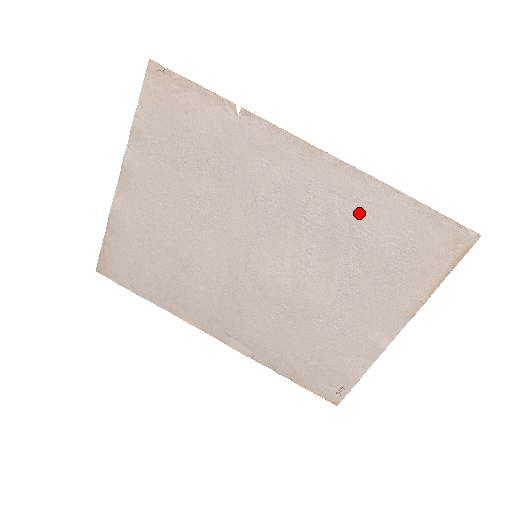
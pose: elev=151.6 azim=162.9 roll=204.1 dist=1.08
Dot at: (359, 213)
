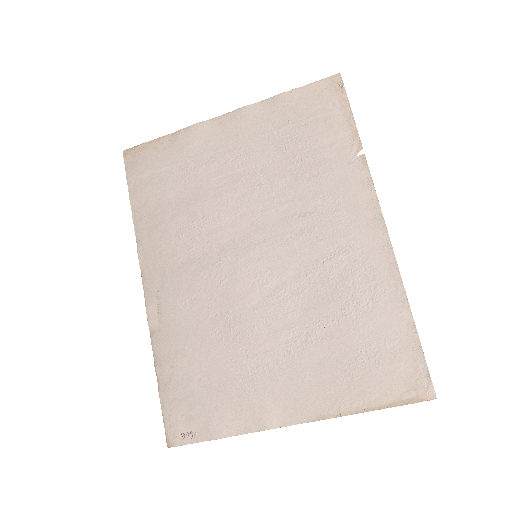
Dot at: (366, 297)
